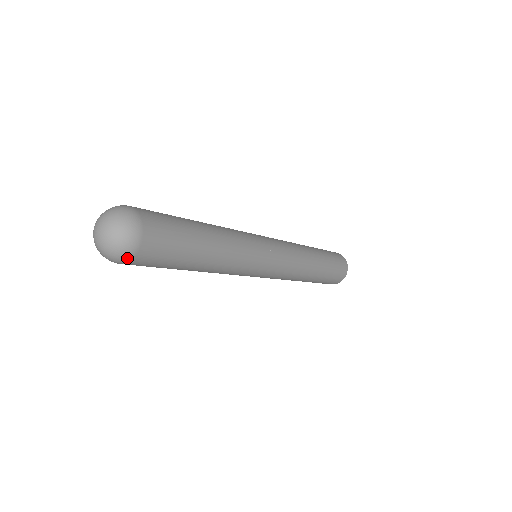
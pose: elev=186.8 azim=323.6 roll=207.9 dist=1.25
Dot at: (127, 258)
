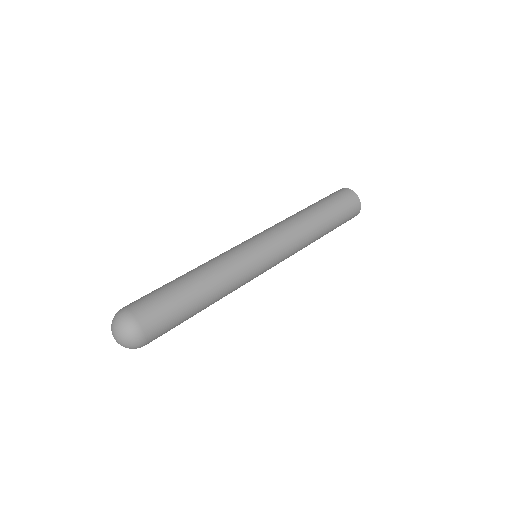
Dot at: occluded
